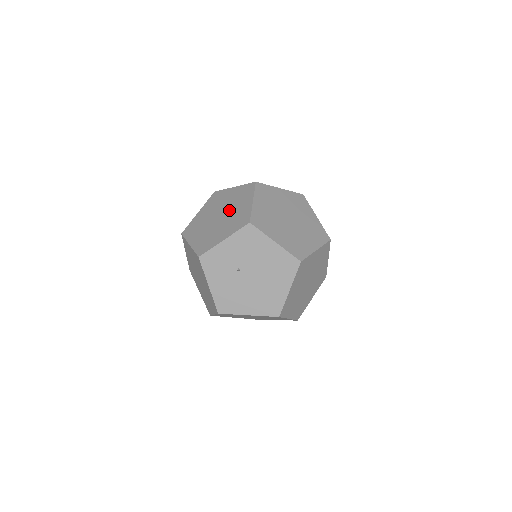
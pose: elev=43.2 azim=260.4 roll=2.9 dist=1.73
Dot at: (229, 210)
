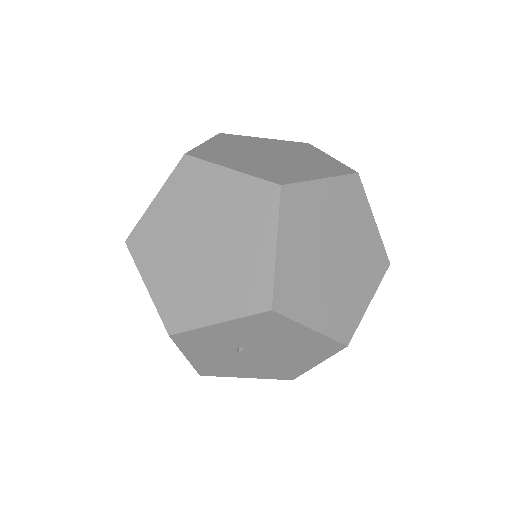
Dot at: (223, 240)
